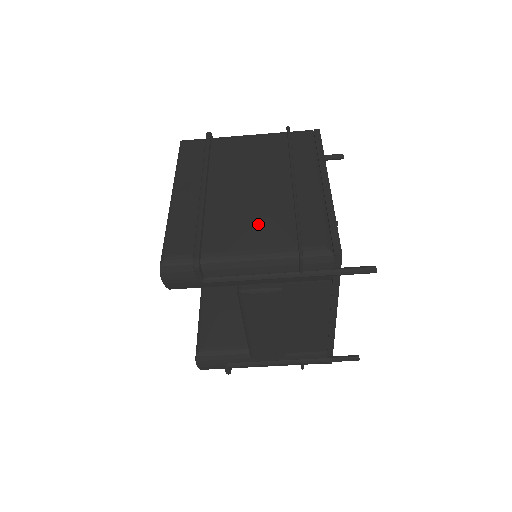
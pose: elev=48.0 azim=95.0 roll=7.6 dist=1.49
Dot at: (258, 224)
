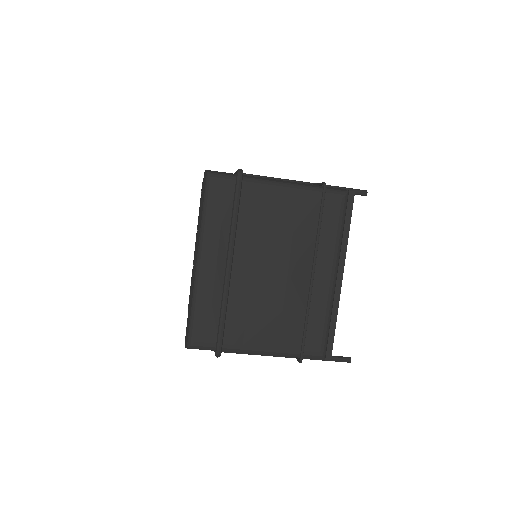
Dot at: (273, 323)
